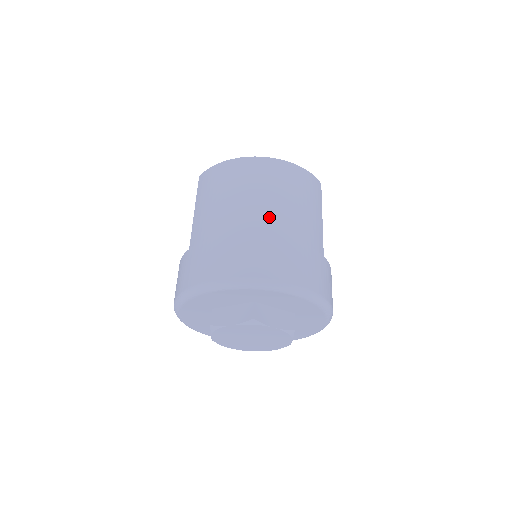
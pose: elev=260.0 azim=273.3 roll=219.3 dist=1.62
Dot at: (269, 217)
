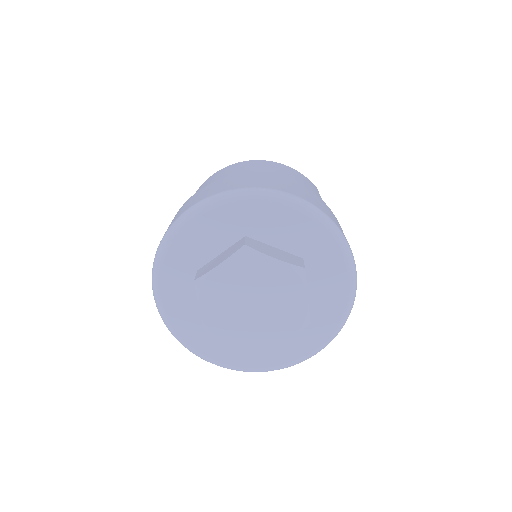
Dot at: occluded
